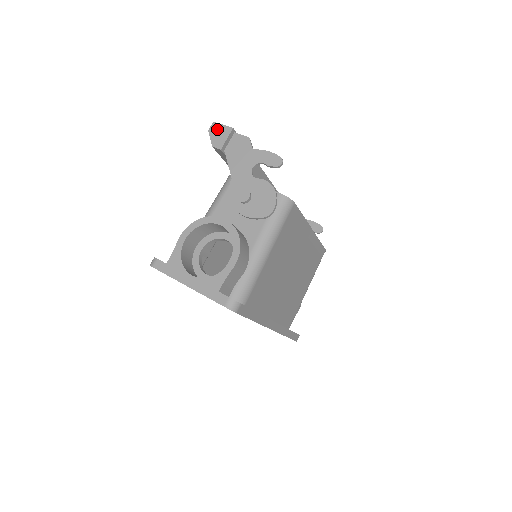
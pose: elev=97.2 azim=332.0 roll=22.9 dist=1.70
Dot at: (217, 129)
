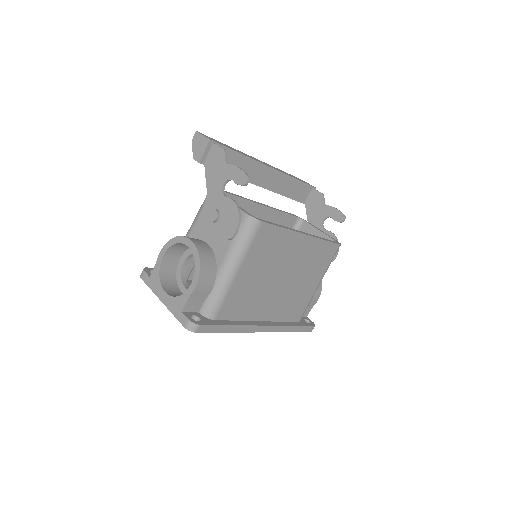
Dot at: (198, 140)
